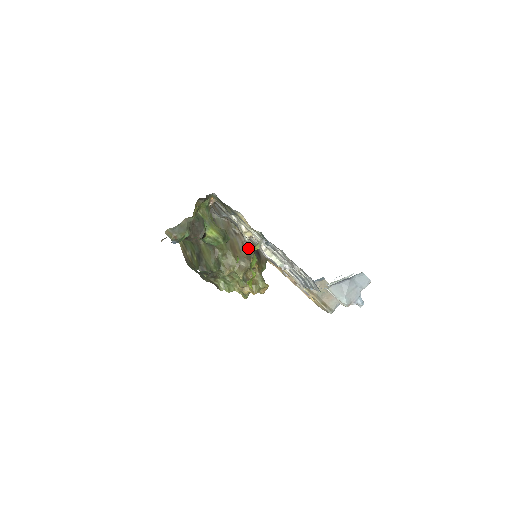
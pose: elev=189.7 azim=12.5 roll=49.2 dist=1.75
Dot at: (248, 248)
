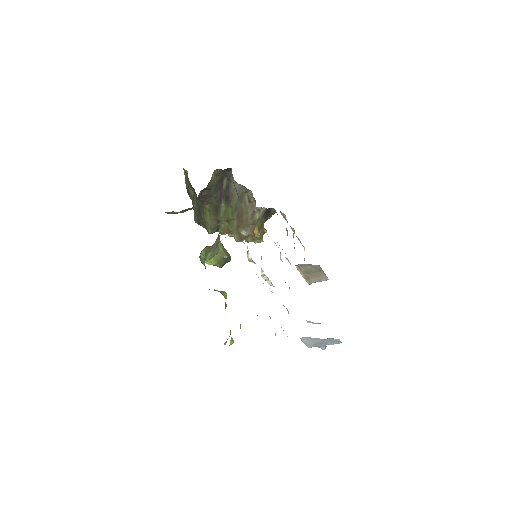
Dot at: (257, 216)
